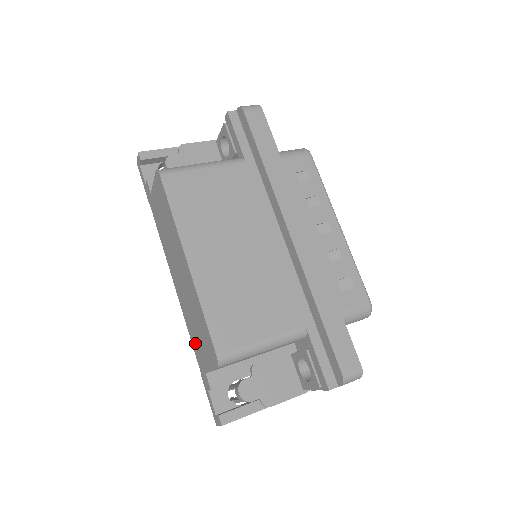
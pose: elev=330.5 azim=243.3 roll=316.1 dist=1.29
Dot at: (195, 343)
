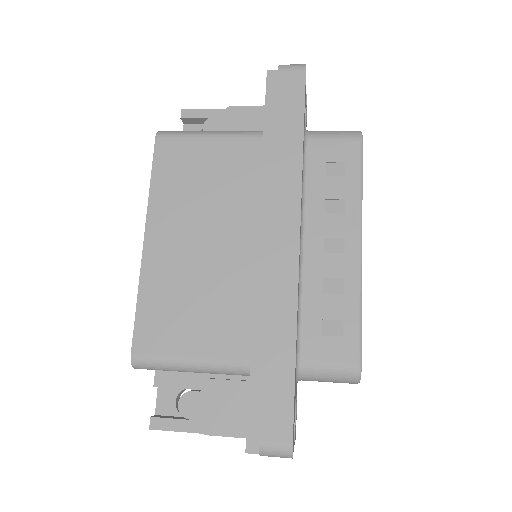
Dot at: occluded
